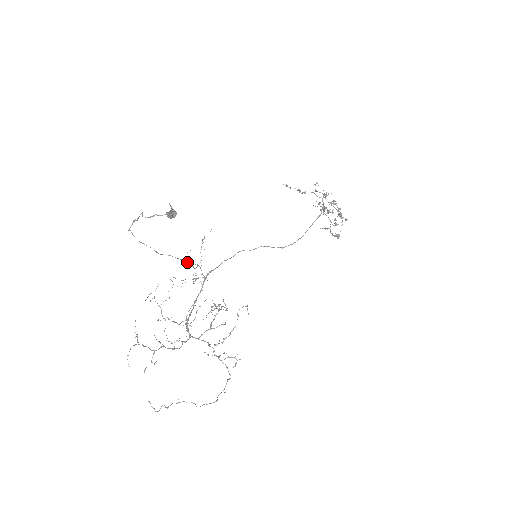
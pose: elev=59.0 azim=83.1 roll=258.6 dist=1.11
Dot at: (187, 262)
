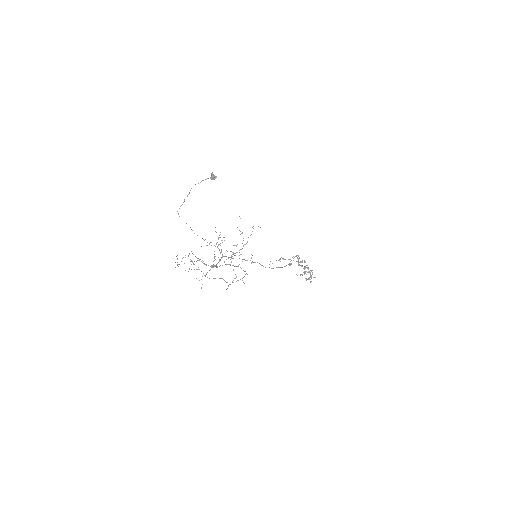
Dot at: occluded
